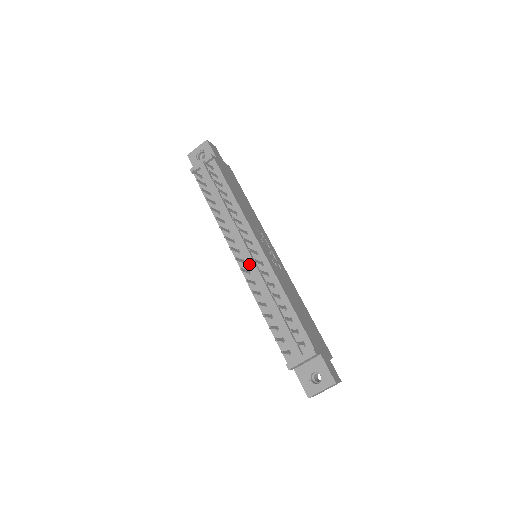
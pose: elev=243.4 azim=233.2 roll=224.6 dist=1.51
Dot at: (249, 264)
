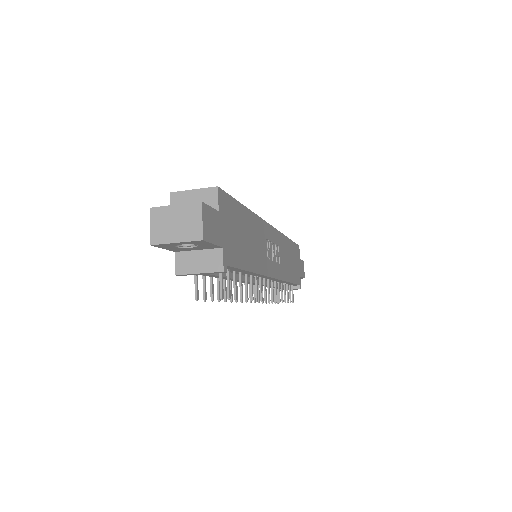
Dot at: occluded
